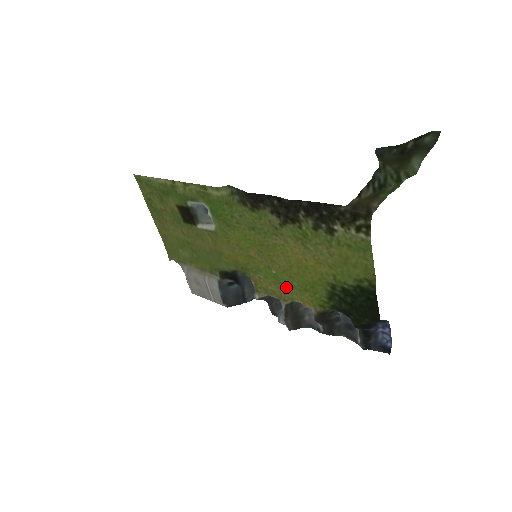
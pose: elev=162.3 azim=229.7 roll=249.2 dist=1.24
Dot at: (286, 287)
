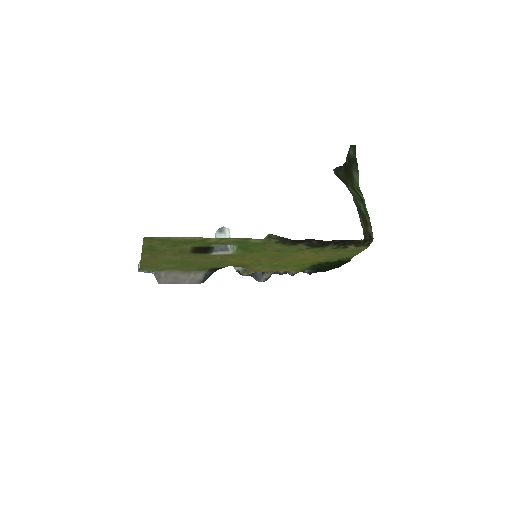
Dot at: (280, 267)
